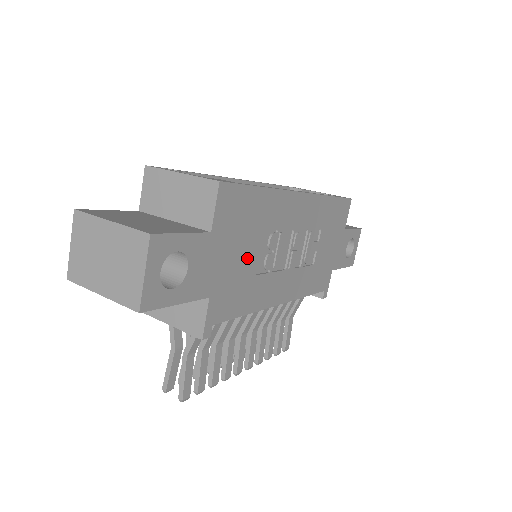
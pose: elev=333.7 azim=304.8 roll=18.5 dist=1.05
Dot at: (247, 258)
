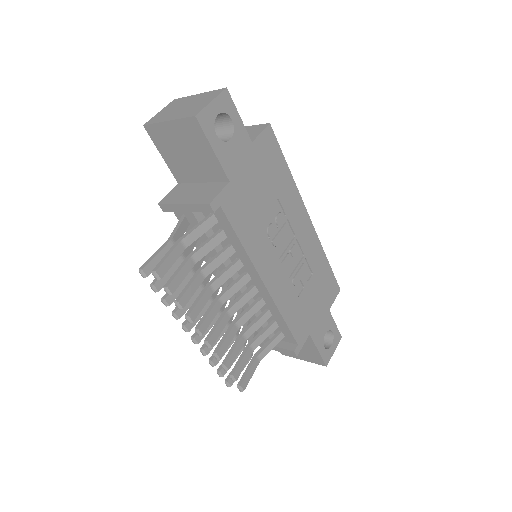
Dot at: (261, 199)
